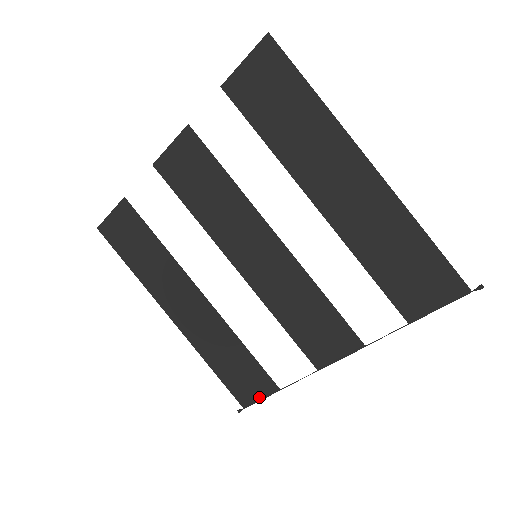
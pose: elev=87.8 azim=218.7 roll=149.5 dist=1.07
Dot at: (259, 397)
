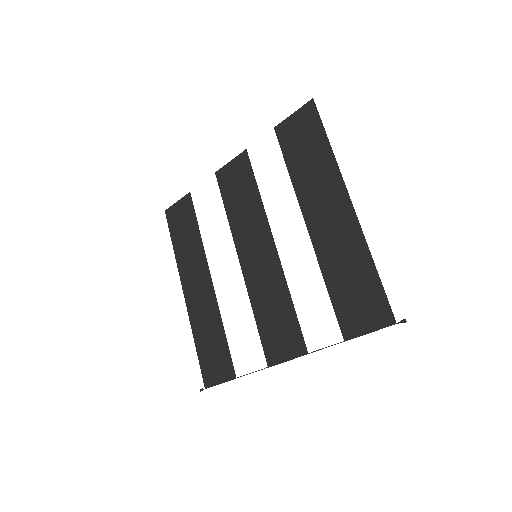
Dot at: (219, 381)
